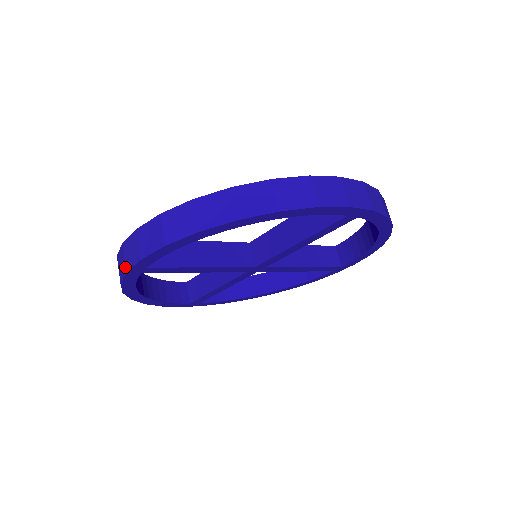
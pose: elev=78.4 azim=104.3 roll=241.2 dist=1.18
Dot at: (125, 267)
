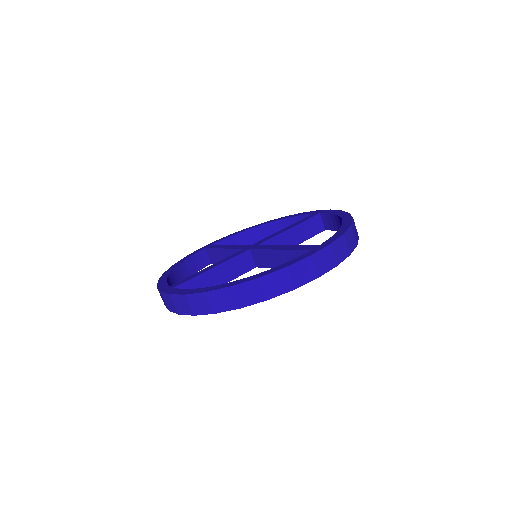
Dot at: (167, 307)
